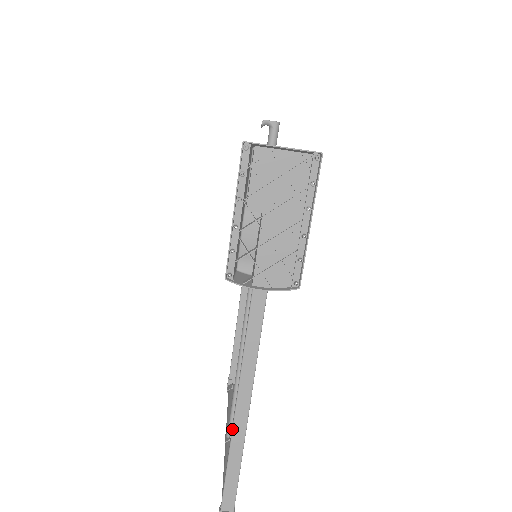
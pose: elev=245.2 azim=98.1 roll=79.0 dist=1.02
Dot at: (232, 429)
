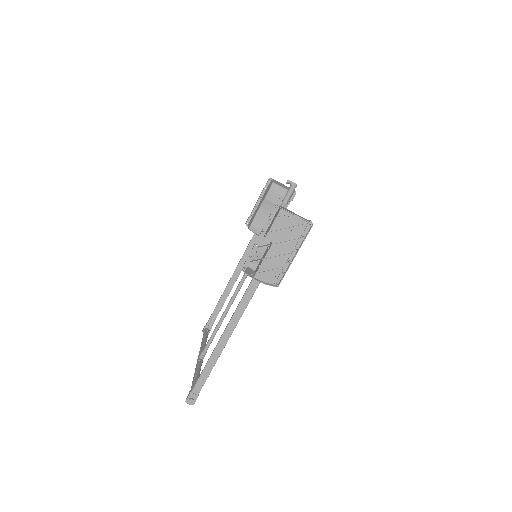
Dot at: (214, 349)
